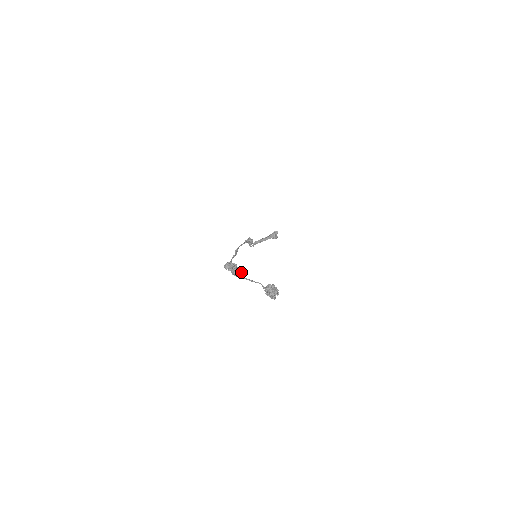
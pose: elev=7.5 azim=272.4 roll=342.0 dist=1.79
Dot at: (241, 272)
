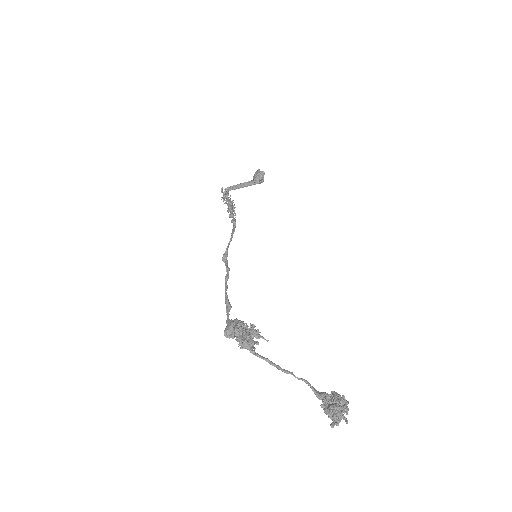
Dot at: (255, 336)
